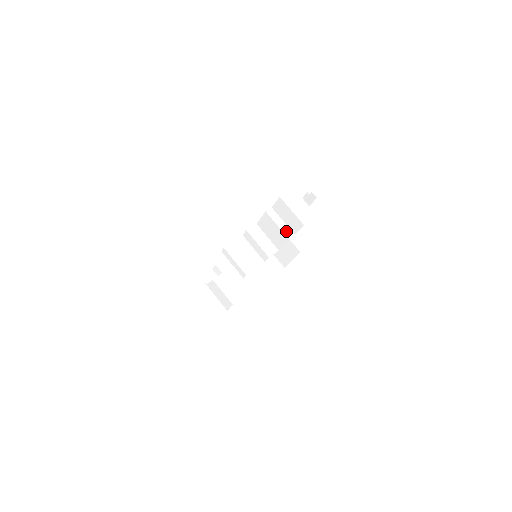
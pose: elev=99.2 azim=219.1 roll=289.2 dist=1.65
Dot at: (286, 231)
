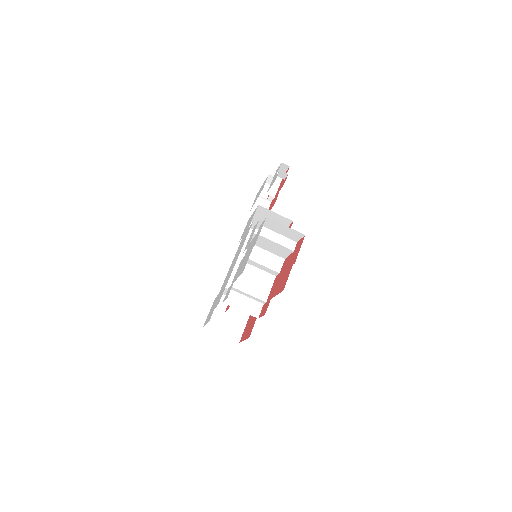
Dot at: (287, 244)
